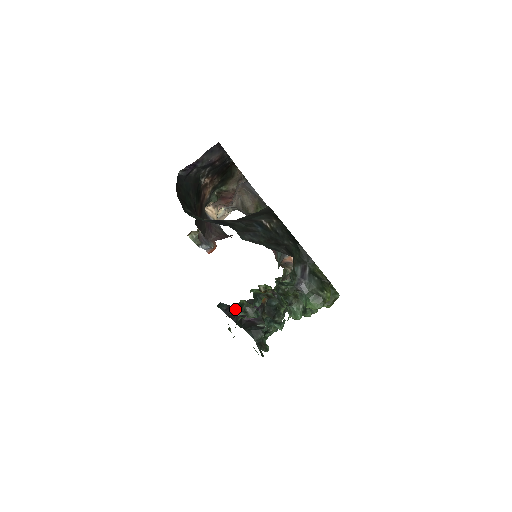
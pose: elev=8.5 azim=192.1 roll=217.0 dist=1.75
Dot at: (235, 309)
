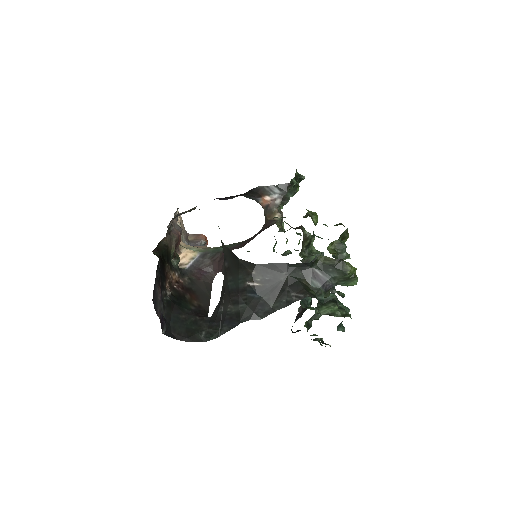
Dot at: occluded
